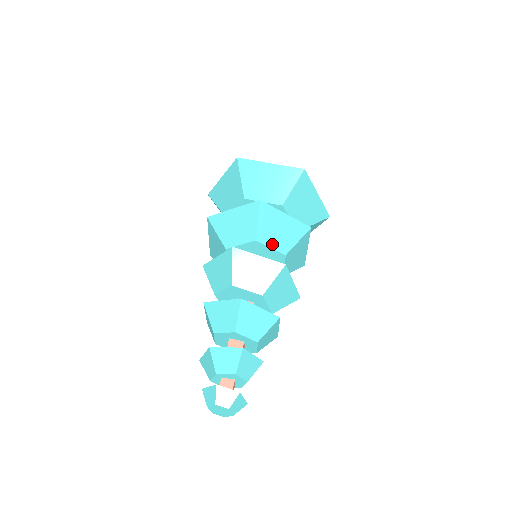
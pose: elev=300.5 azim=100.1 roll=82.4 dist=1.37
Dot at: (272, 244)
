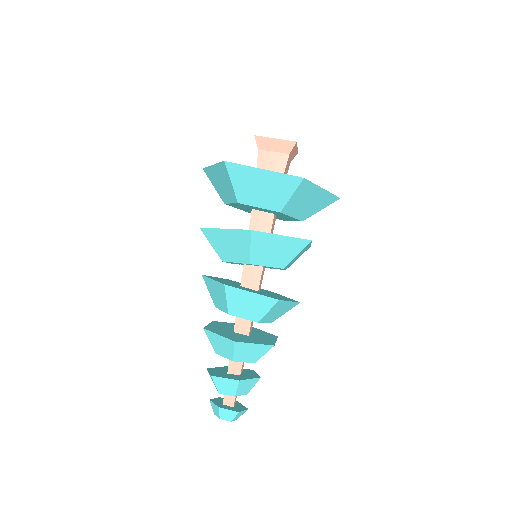
Dot at: (268, 263)
